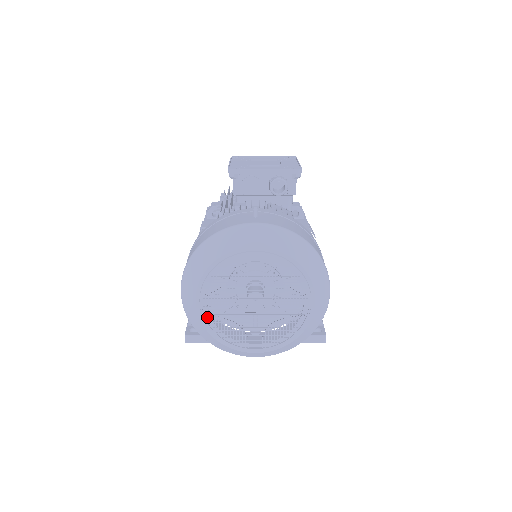
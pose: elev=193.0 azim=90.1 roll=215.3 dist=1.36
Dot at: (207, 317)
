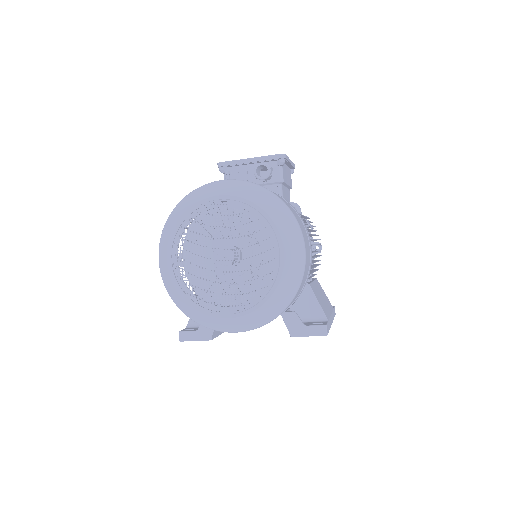
Dot at: (178, 277)
